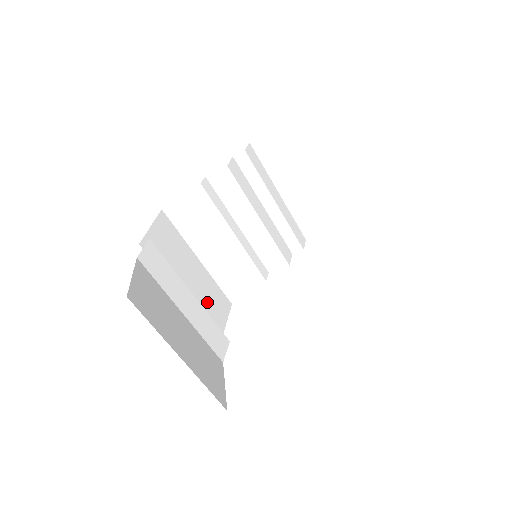
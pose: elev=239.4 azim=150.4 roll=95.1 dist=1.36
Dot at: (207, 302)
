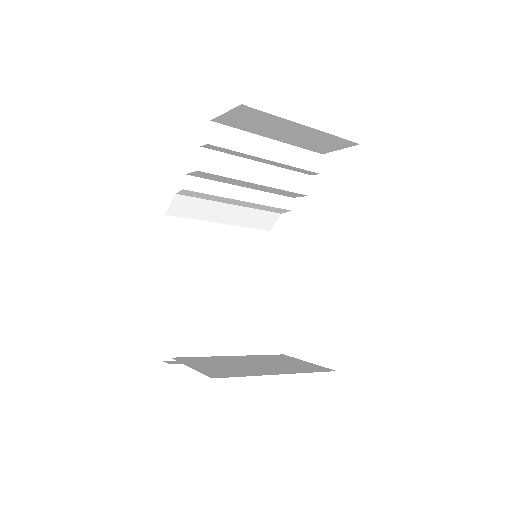
Dot at: (242, 257)
